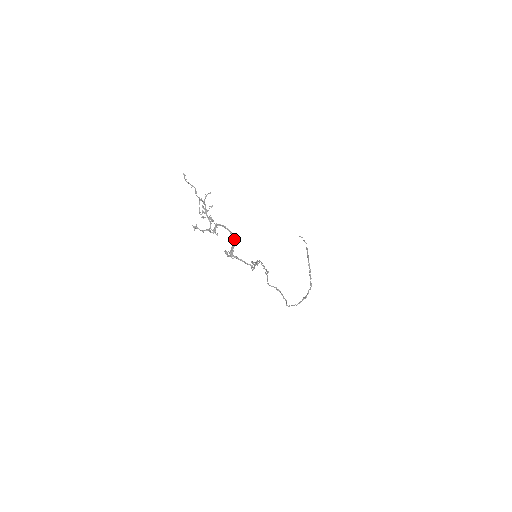
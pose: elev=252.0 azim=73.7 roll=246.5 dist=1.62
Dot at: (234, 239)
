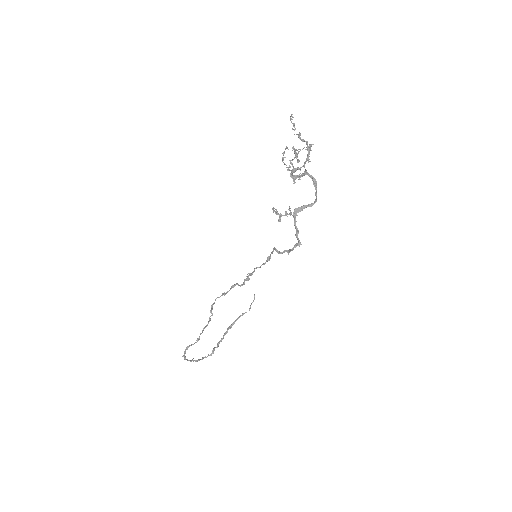
Dot at: occluded
